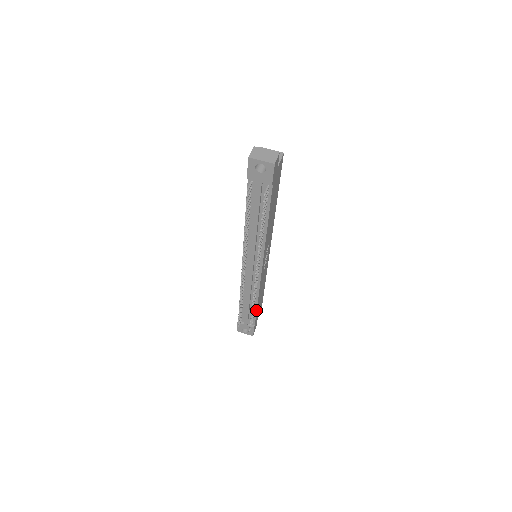
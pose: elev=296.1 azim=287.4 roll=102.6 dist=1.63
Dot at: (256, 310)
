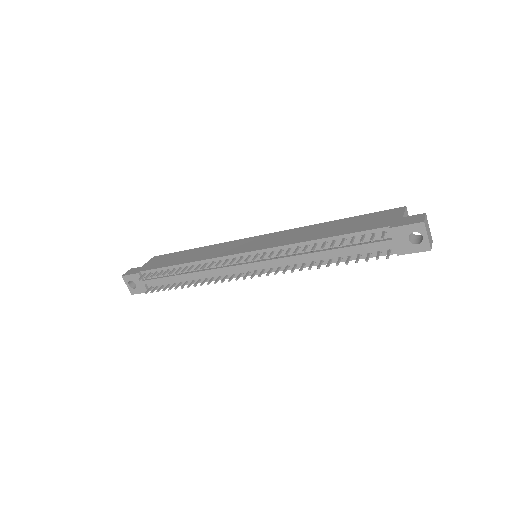
Dot at: occluded
